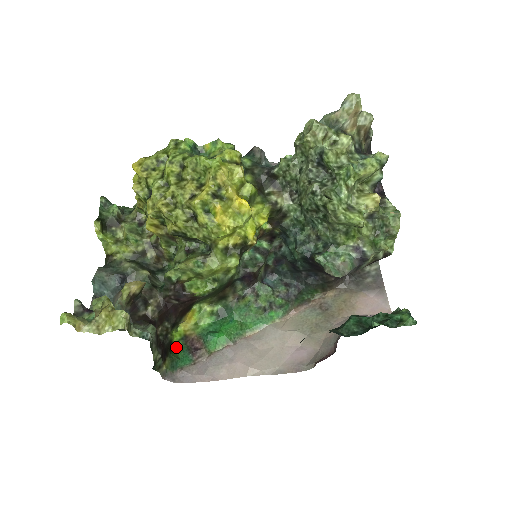
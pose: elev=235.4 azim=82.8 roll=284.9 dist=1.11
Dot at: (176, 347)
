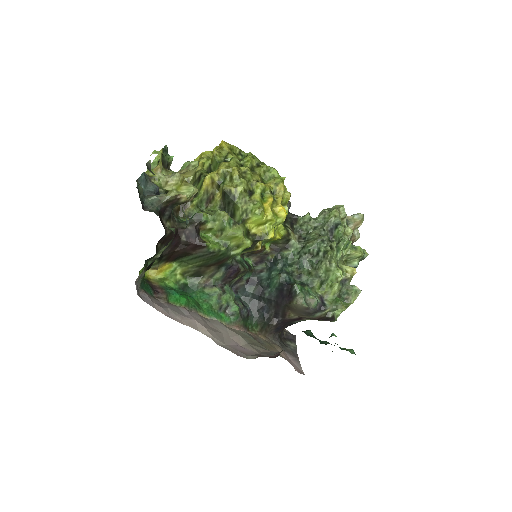
Dot at: occluded
